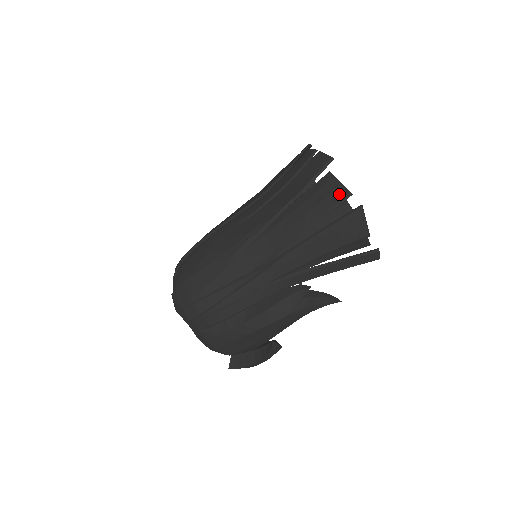
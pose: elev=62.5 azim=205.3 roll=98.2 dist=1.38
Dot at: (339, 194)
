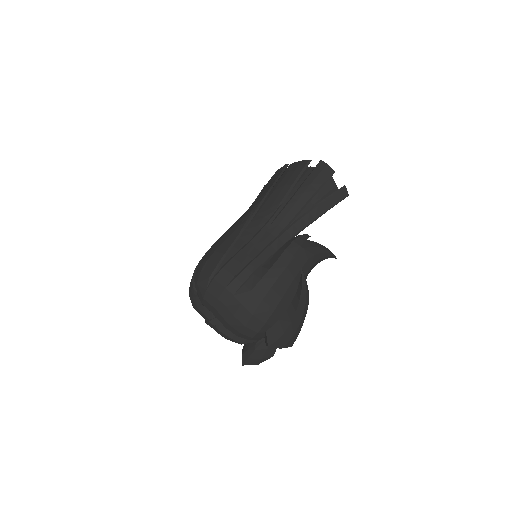
Dot at: (303, 164)
